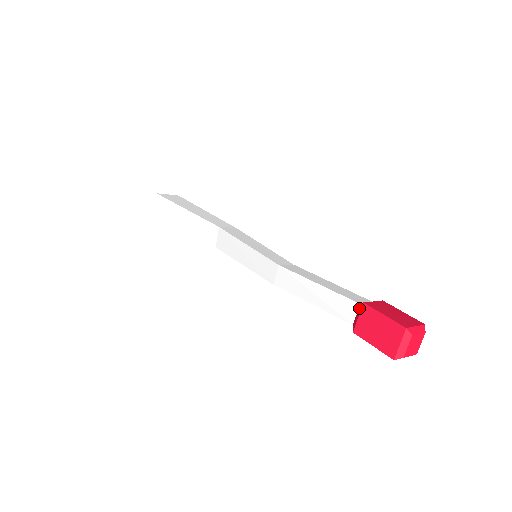
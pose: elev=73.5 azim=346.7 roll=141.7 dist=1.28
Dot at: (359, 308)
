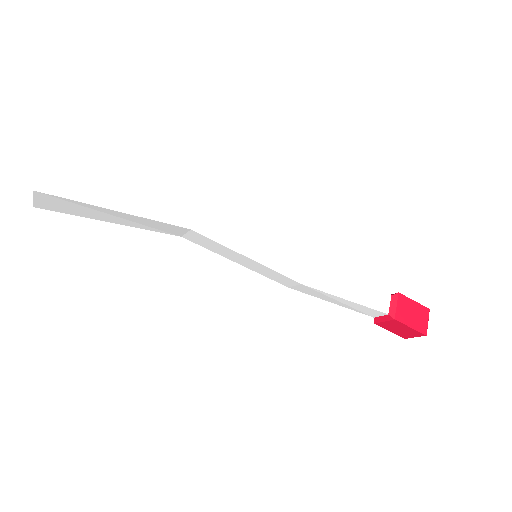
Dot at: (387, 317)
